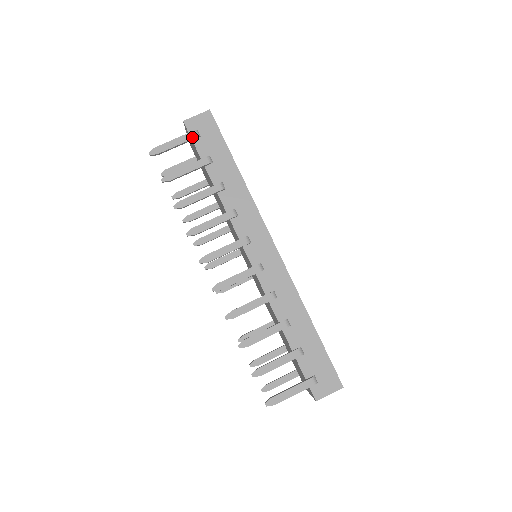
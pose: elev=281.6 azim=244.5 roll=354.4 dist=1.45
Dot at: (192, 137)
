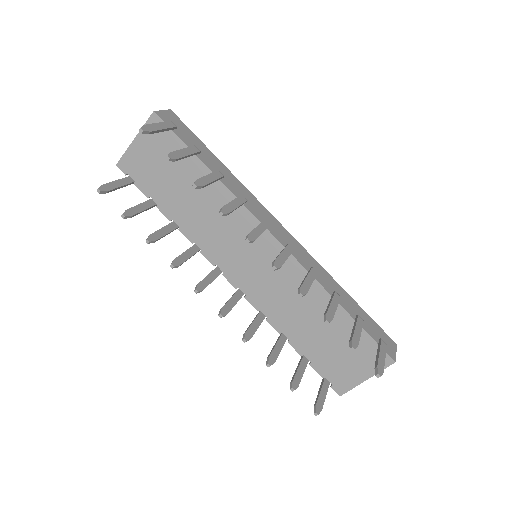
Dot at: (173, 125)
